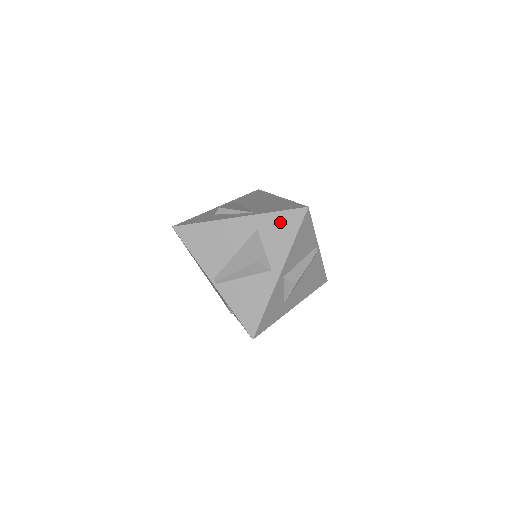
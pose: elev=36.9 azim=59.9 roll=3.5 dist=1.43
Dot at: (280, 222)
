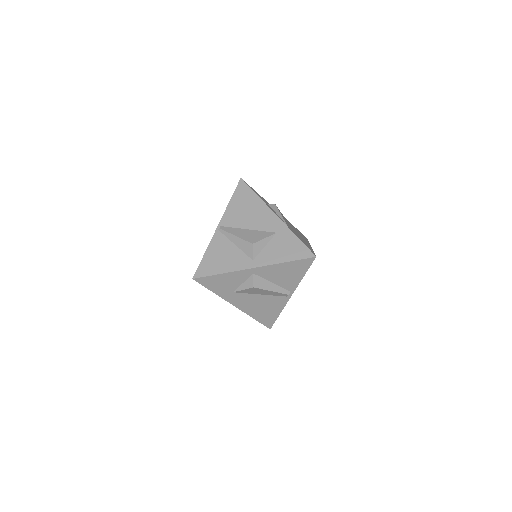
Dot at: (292, 245)
